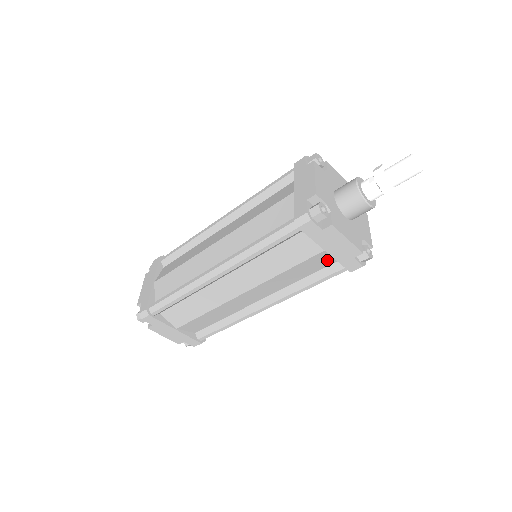
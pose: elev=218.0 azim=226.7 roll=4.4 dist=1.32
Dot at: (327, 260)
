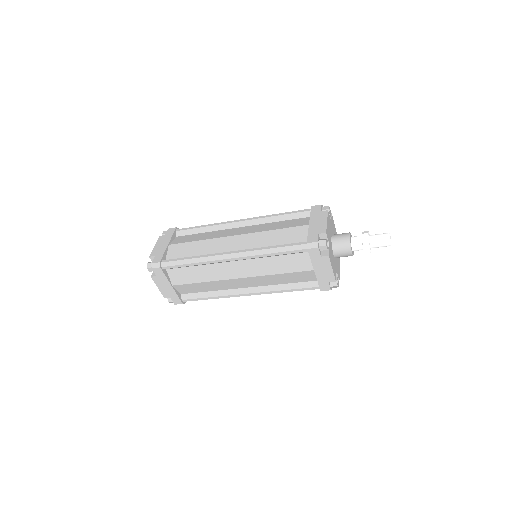
Dot at: (310, 277)
